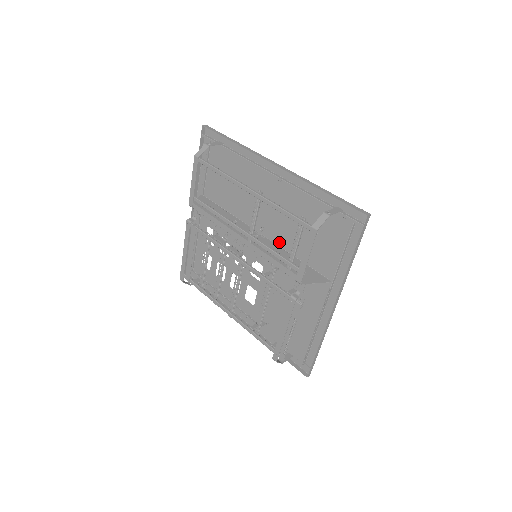
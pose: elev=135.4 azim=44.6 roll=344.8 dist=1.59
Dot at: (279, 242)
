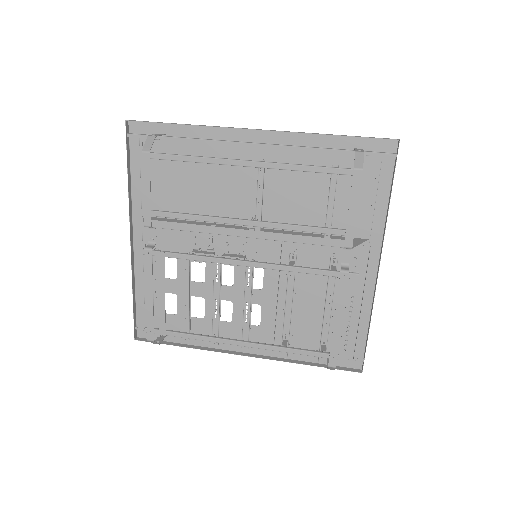
Dot at: occluded
